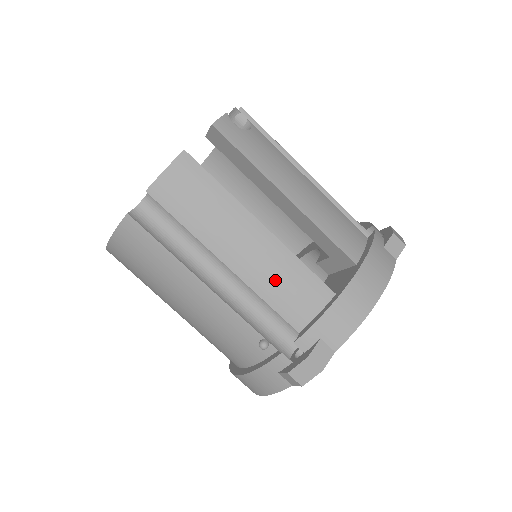
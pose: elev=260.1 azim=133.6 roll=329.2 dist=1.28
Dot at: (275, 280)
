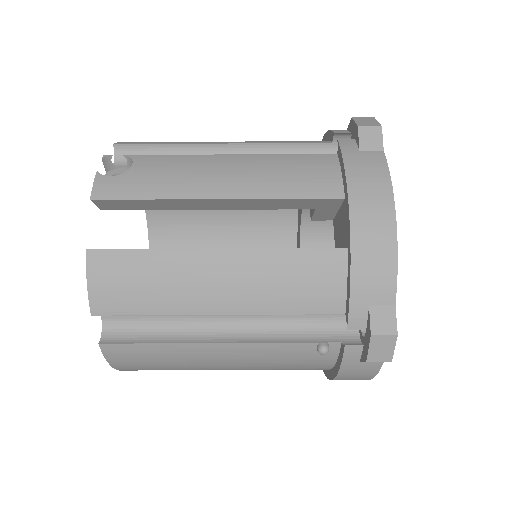
Dot at: (276, 288)
